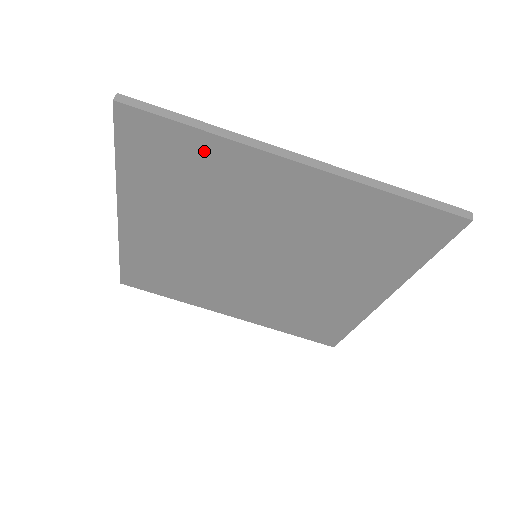
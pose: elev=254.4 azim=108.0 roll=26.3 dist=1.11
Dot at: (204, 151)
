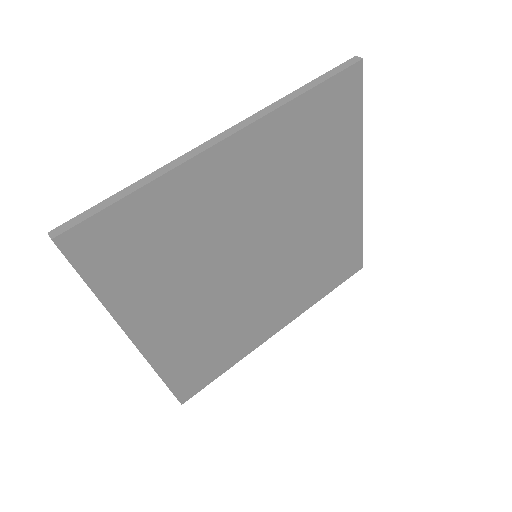
Dot at: (154, 206)
